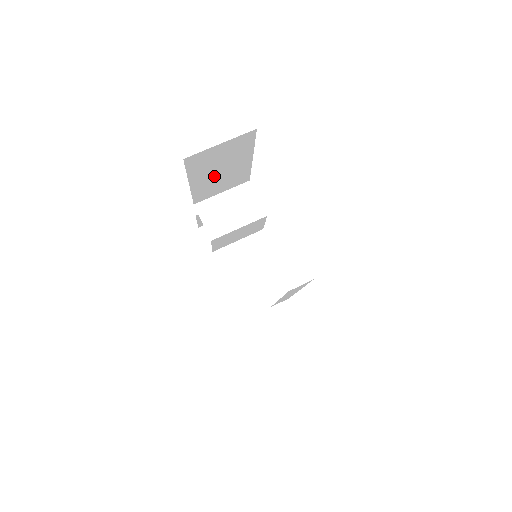
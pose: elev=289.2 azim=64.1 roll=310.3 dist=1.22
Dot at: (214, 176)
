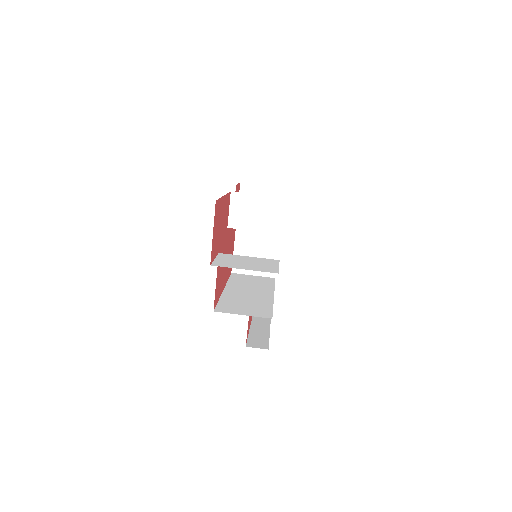
Dot at: occluded
